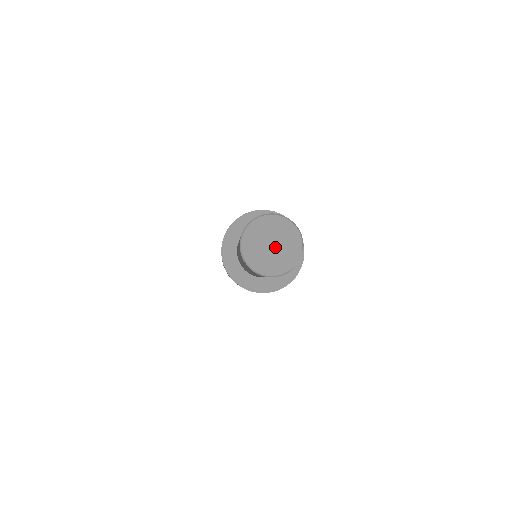
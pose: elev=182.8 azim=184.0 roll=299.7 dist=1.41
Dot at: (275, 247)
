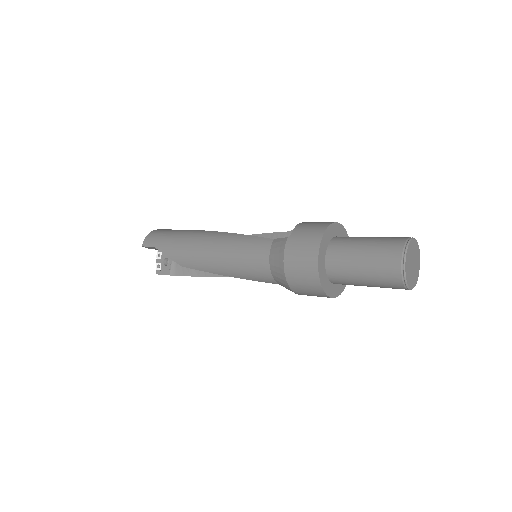
Dot at: (414, 264)
